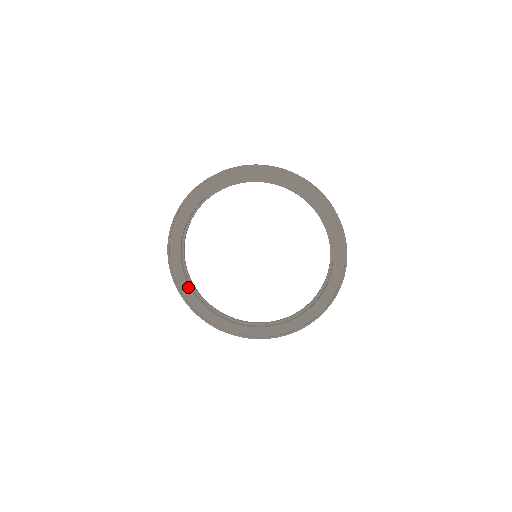
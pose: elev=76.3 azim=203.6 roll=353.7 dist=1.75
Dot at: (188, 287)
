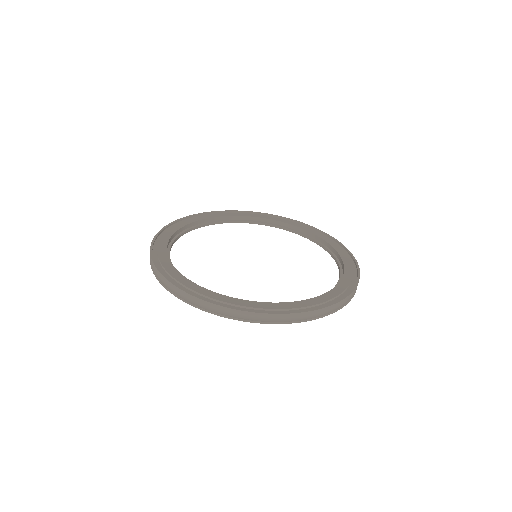
Dot at: (224, 297)
